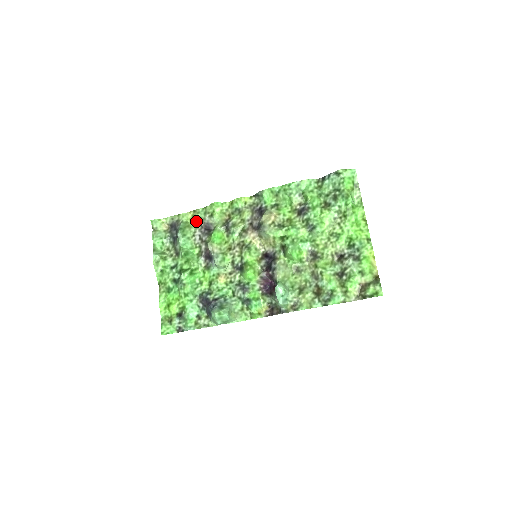
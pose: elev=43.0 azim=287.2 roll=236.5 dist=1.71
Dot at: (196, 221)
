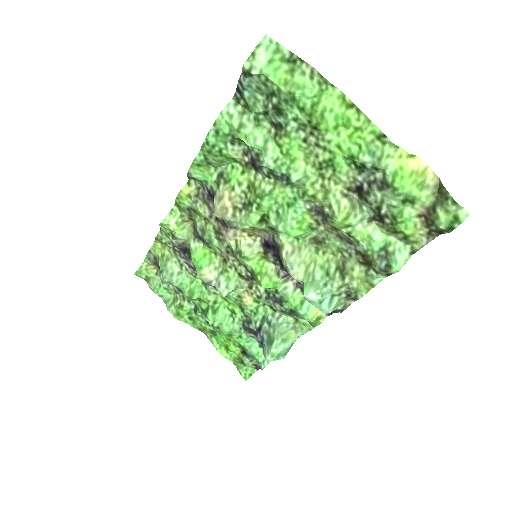
Dot at: (169, 247)
